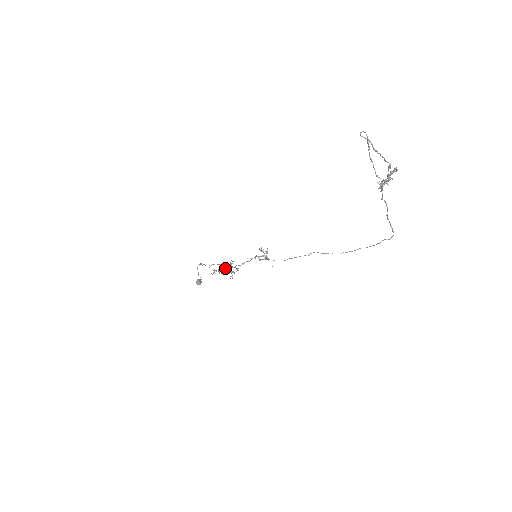
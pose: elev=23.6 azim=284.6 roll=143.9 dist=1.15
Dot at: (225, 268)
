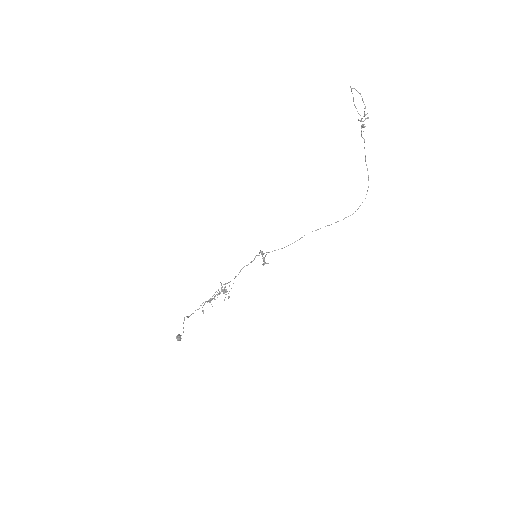
Dot at: occluded
